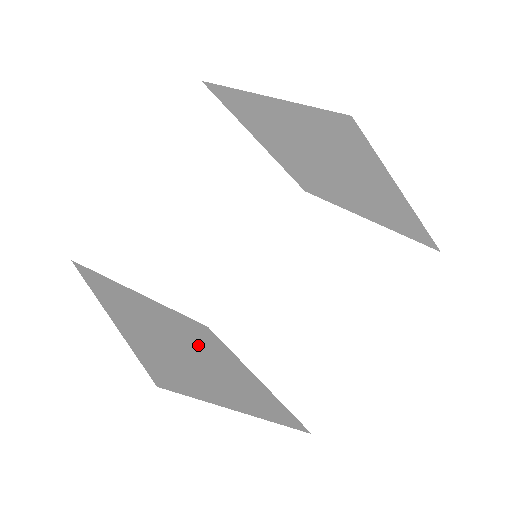
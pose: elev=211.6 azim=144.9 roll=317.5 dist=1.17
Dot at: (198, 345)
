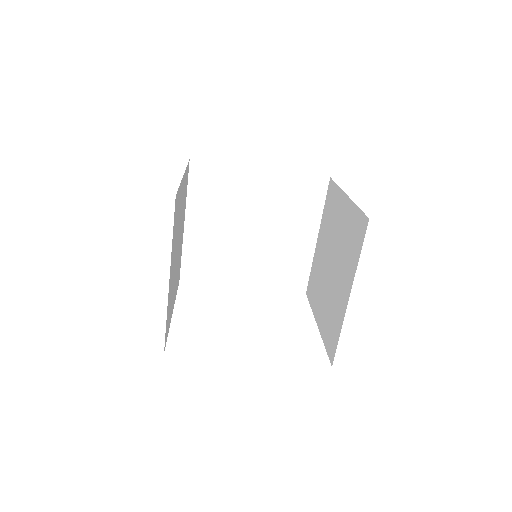
Dot at: occluded
